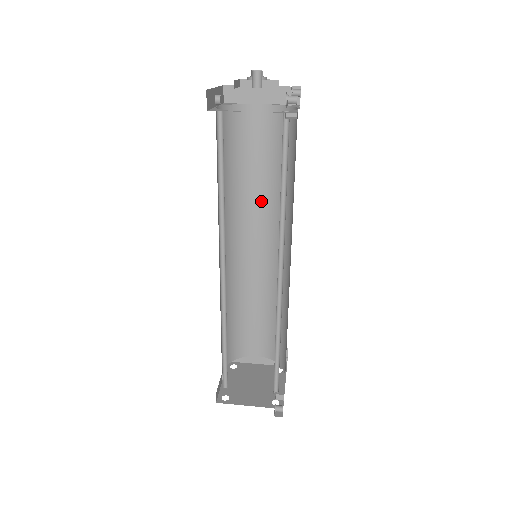
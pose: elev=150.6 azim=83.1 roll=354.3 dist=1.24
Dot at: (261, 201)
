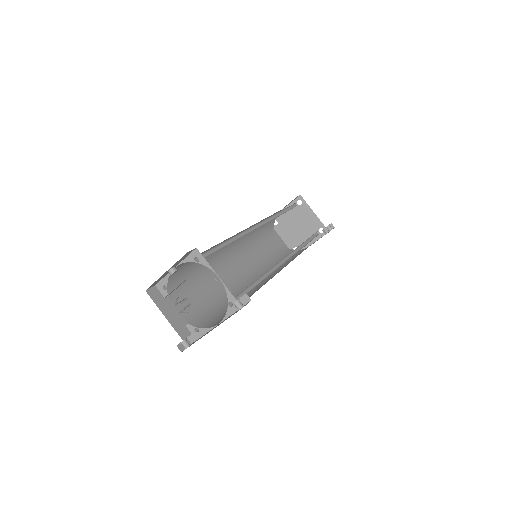
Dot at: occluded
